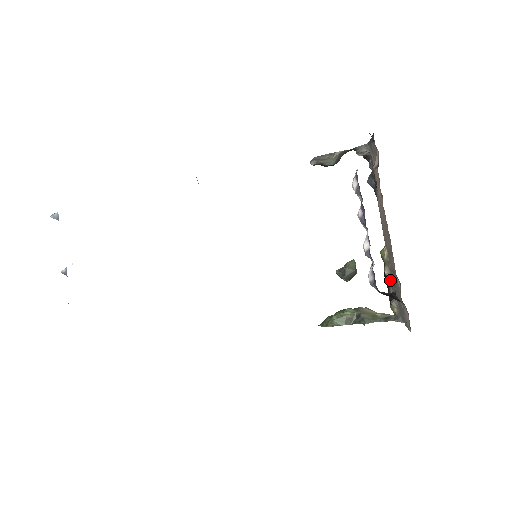
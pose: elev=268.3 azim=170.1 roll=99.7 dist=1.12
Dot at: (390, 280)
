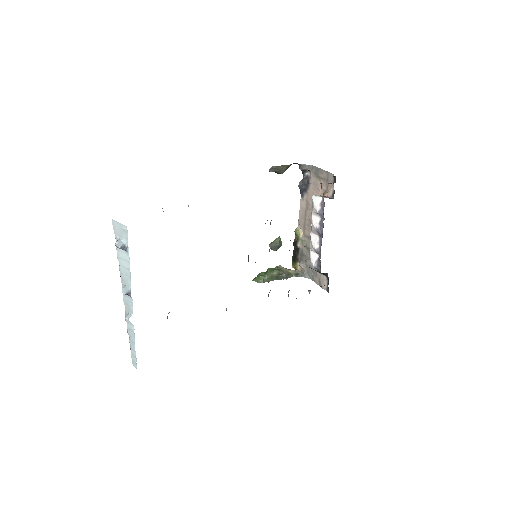
Dot at: (301, 251)
